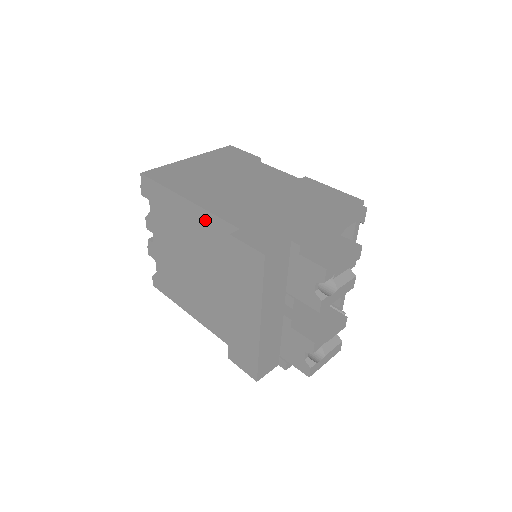
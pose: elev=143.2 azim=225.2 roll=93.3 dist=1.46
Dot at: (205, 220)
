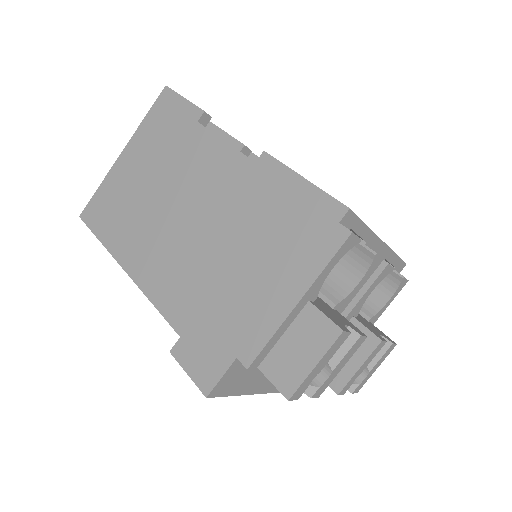
Dot at: occluded
